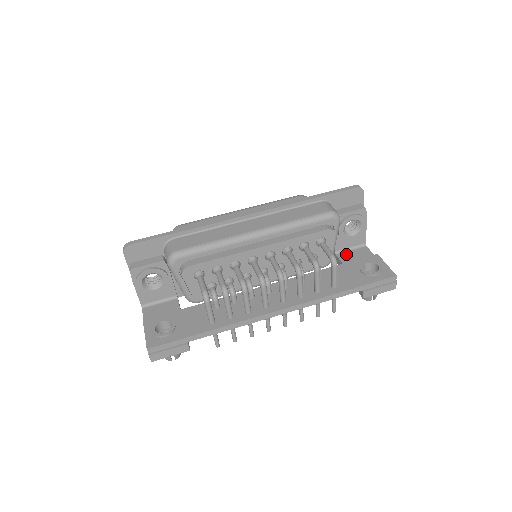
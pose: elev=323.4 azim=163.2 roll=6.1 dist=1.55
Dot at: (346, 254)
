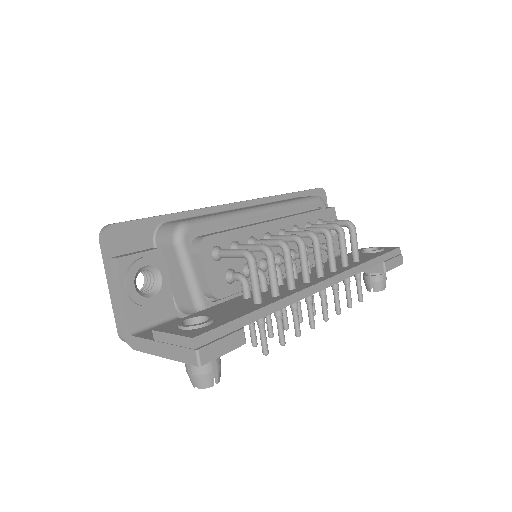
Dot at: occluded
